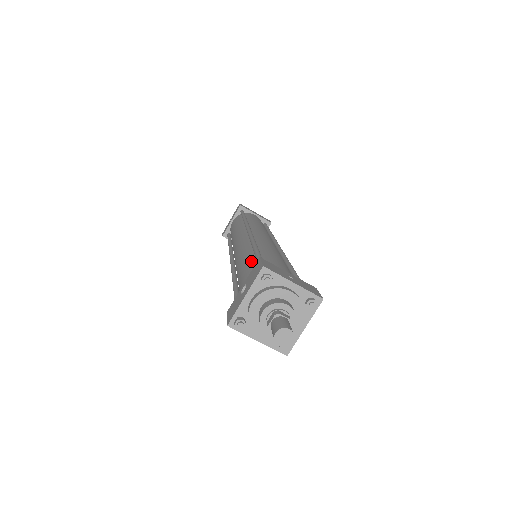
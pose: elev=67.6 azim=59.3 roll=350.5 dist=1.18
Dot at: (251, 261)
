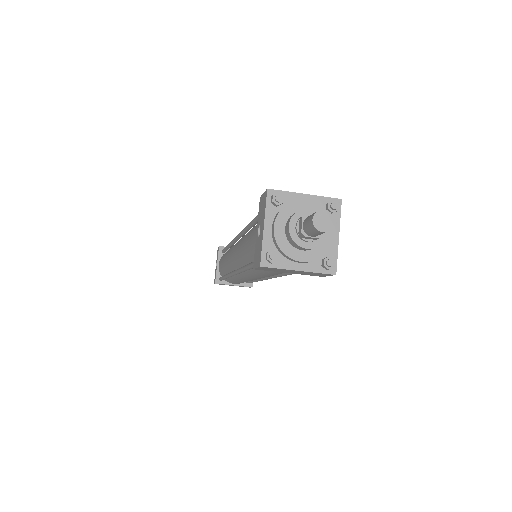
Dot at: (253, 228)
